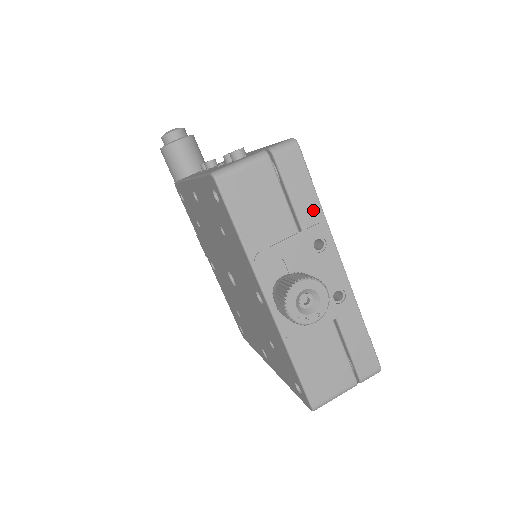
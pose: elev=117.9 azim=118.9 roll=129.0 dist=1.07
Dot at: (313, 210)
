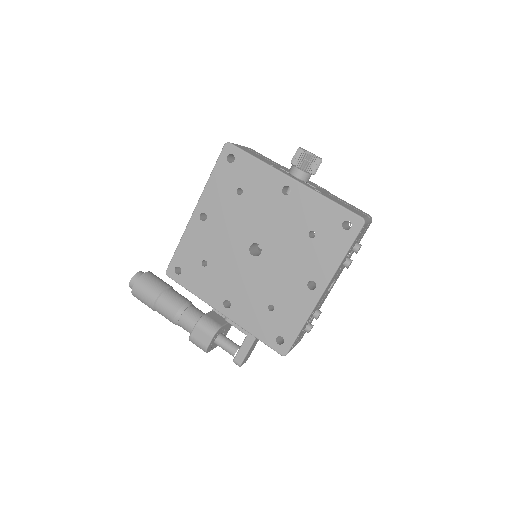
Dot at: (276, 163)
